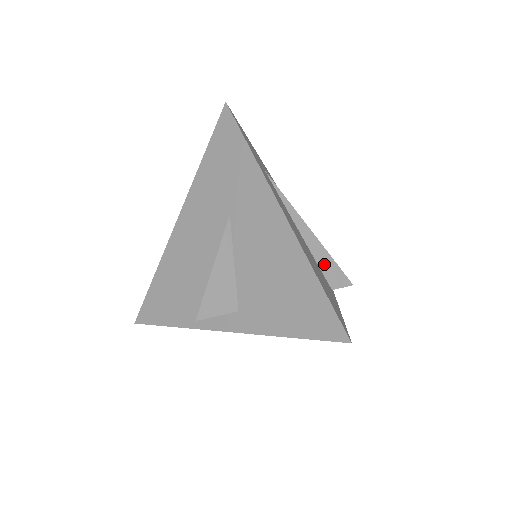
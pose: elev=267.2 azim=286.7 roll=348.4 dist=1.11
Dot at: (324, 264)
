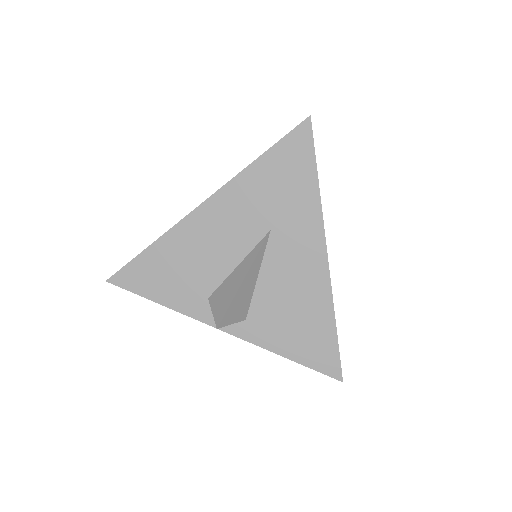
Dot at: occluded
